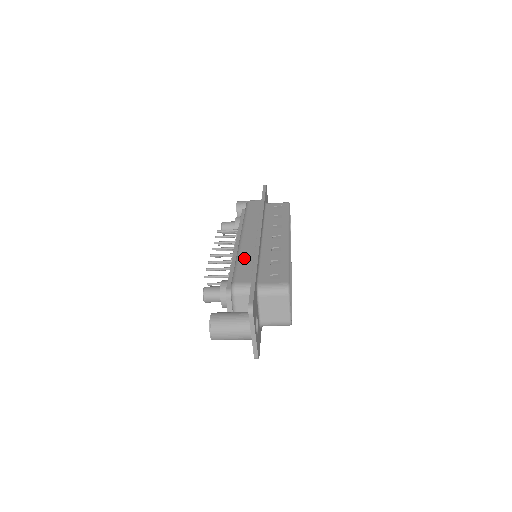
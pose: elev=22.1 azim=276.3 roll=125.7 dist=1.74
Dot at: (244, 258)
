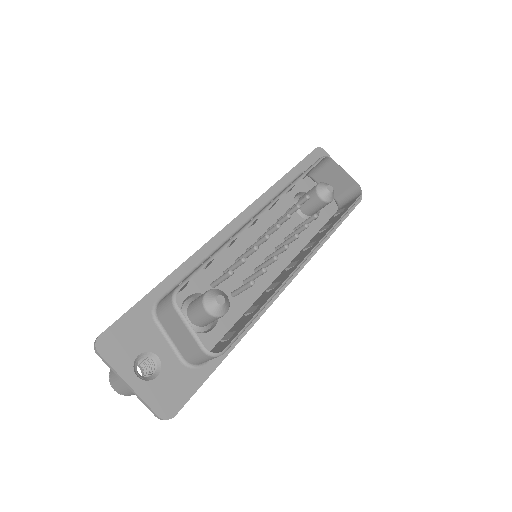
Dot at: occluded
